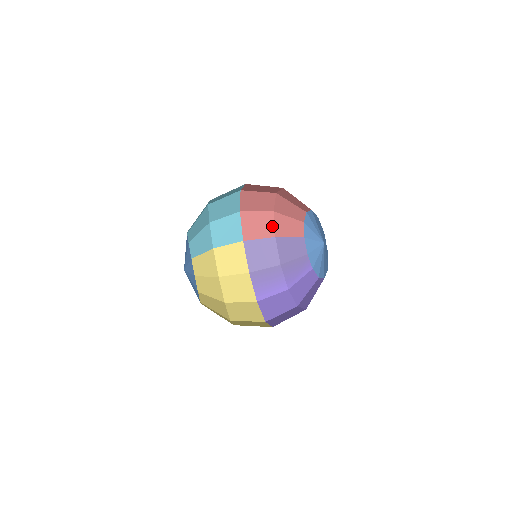
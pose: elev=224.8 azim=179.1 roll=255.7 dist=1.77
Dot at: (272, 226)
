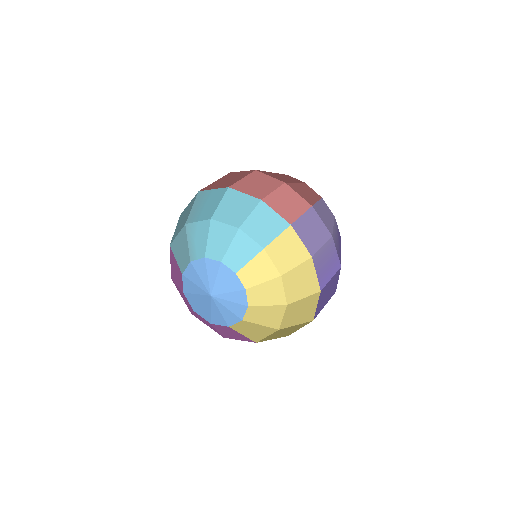
Dot at: (299, 197)
